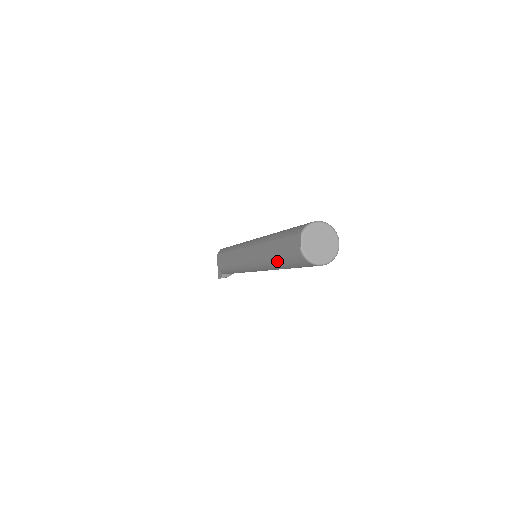
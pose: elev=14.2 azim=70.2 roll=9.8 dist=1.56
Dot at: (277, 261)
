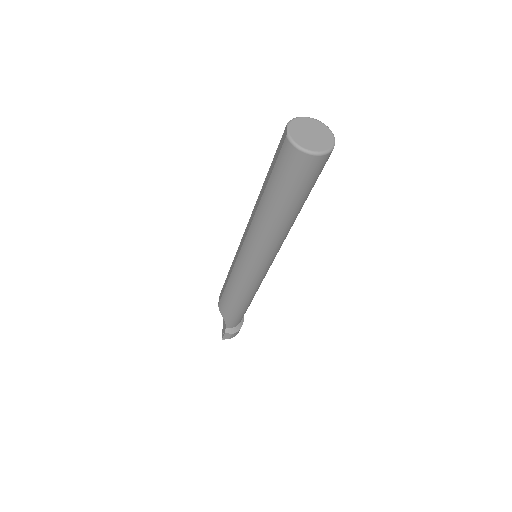
Dot at: (269, 197)
